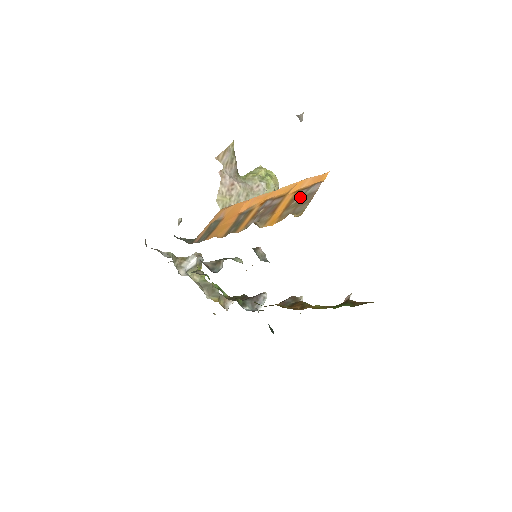
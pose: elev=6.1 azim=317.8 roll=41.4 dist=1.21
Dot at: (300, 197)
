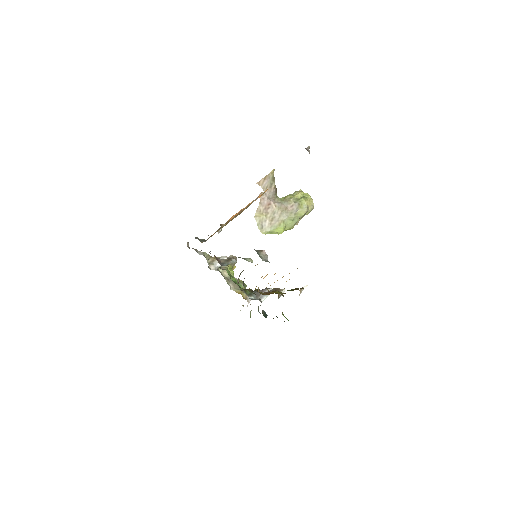
Dot at: (247, 206)
